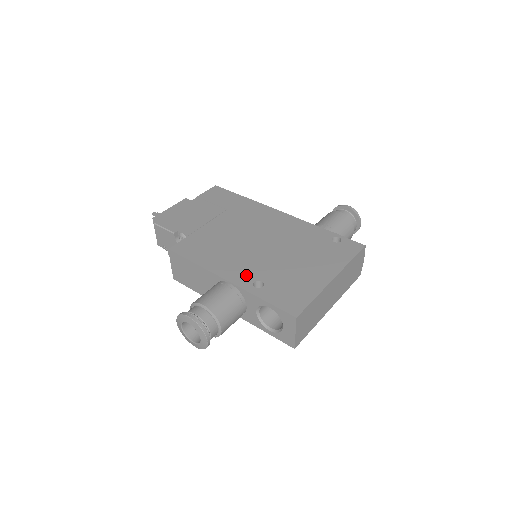
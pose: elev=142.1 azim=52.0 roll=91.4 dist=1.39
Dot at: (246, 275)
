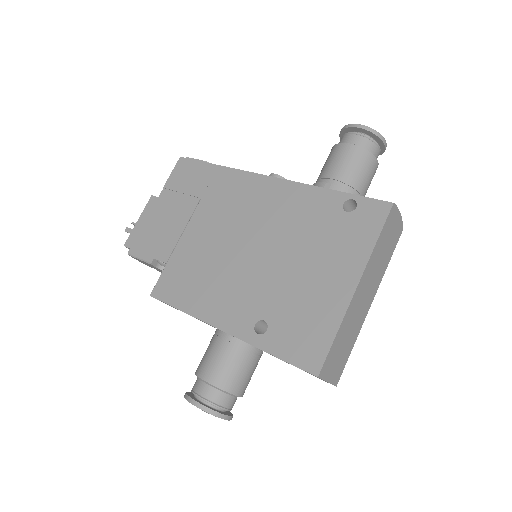
Dot at: (243, 315)
